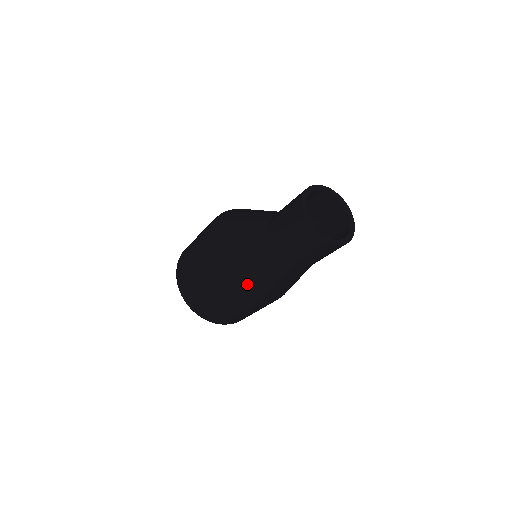
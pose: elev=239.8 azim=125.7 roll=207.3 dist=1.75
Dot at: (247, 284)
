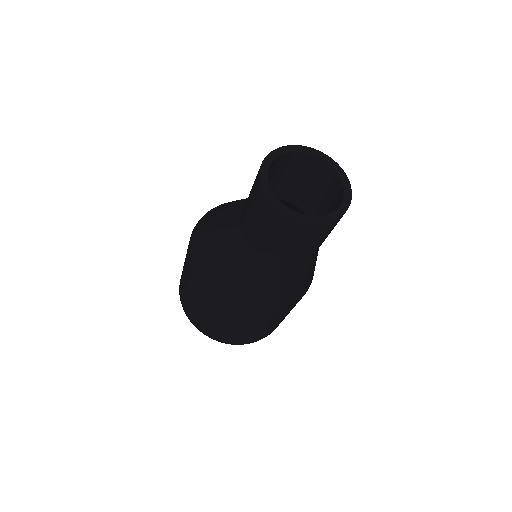
Dot at: (249, 299)
